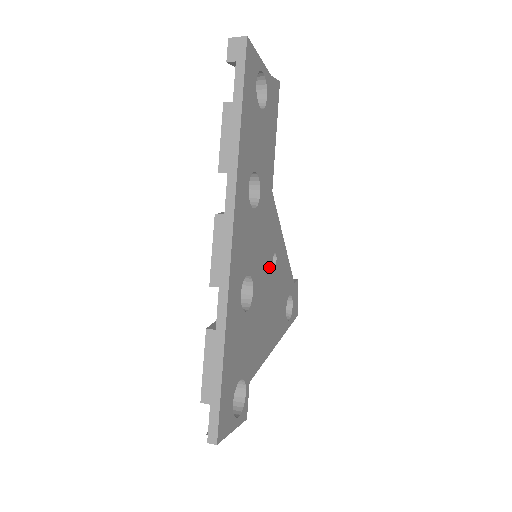
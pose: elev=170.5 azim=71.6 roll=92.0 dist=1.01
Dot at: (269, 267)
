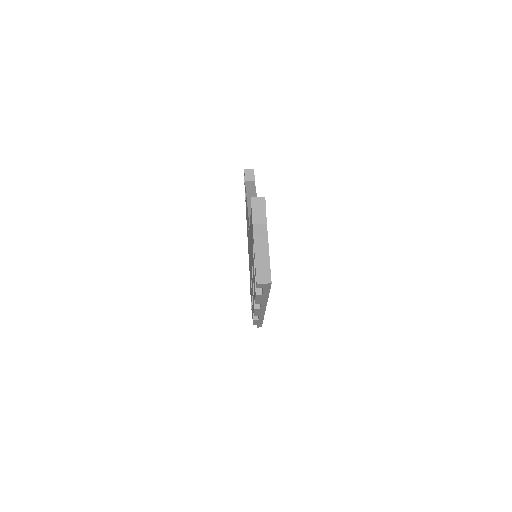
Dot at: occluded
